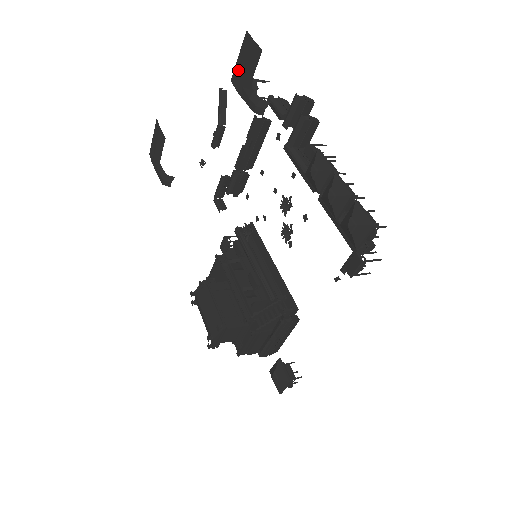
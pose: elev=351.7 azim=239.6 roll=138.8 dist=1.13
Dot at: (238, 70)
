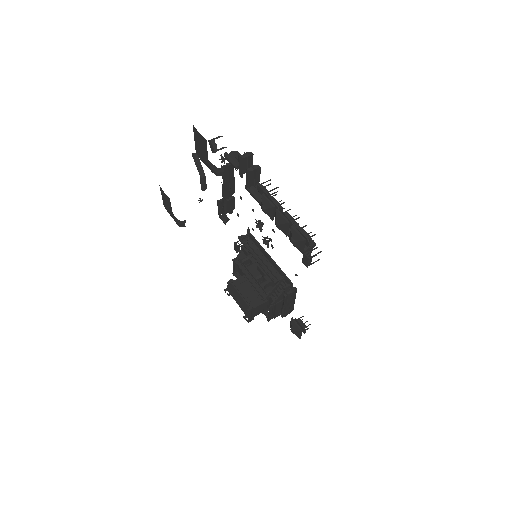
Dot at: (197, 148)
